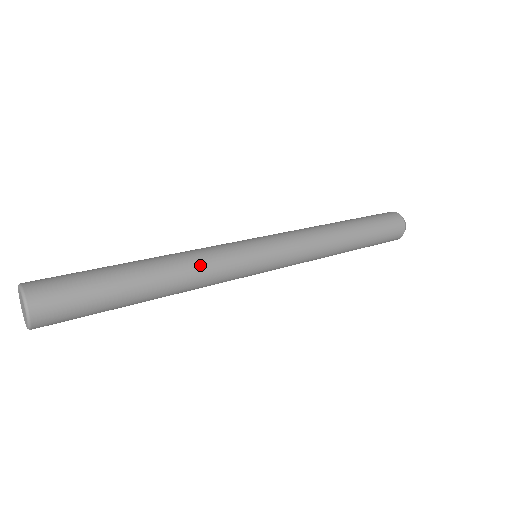
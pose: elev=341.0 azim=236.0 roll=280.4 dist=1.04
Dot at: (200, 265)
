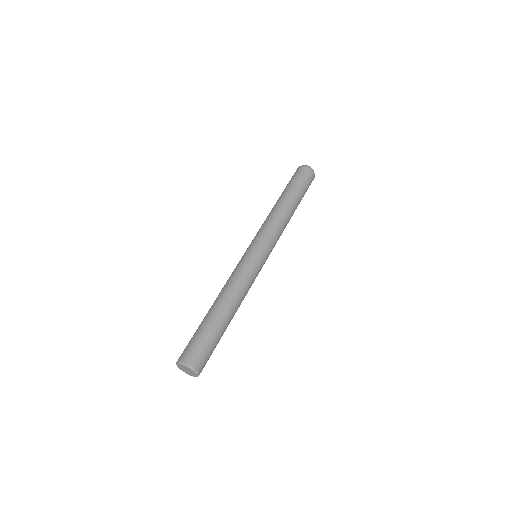
Dot at: (242, 288)
